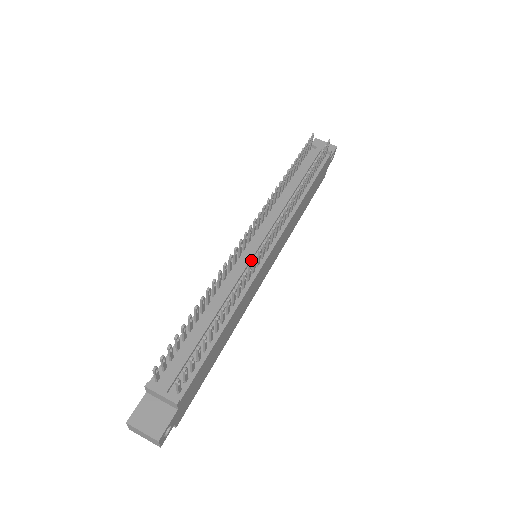
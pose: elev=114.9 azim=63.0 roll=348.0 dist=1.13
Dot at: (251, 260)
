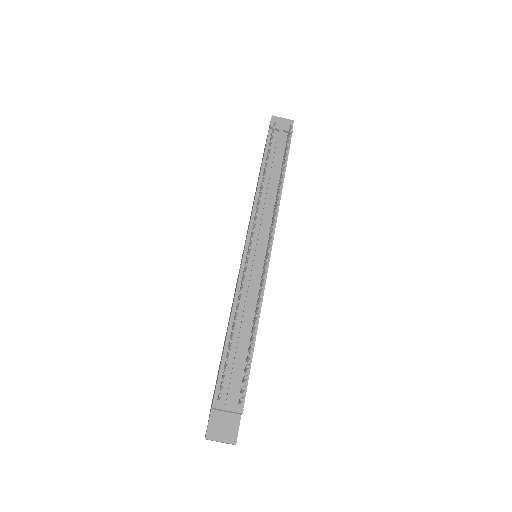
Dot at: (257, 266)
